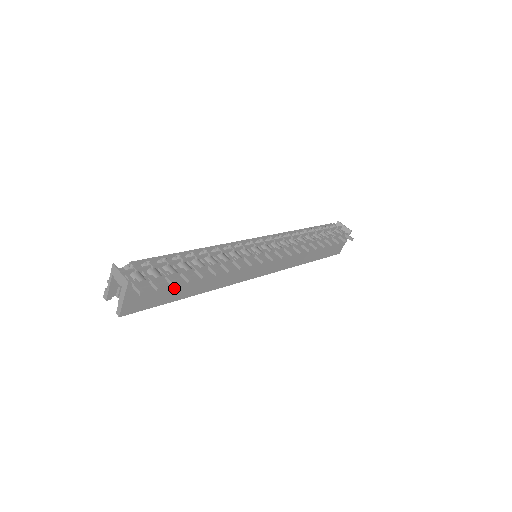
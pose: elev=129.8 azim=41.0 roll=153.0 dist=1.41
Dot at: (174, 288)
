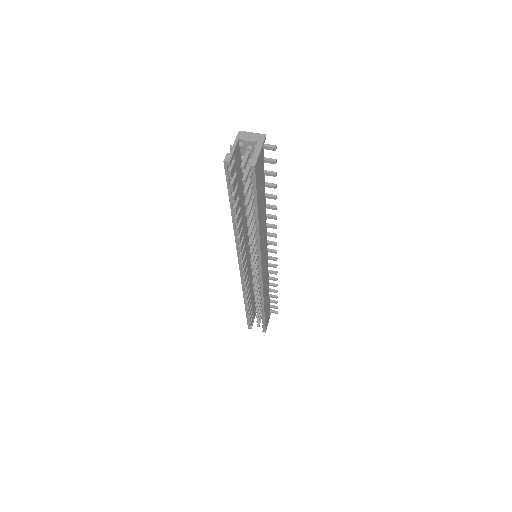
Dot at: (262, 192)
